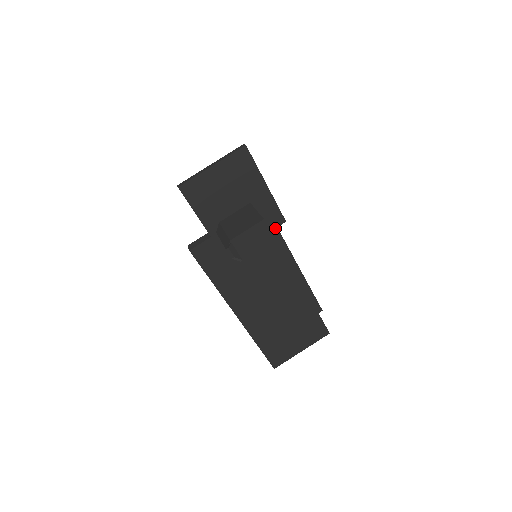
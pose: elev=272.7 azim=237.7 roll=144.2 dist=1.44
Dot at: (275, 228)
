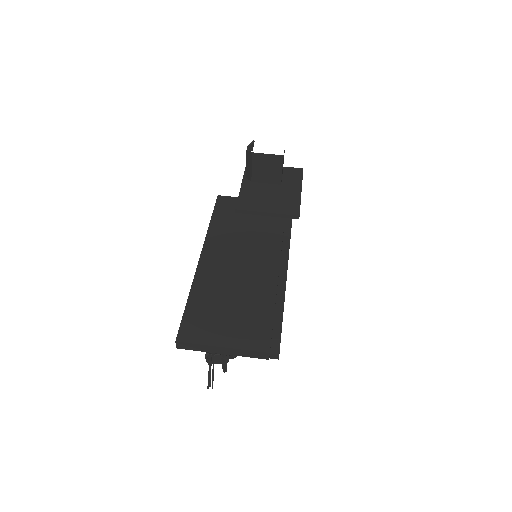
Dot at: (288, 246)
